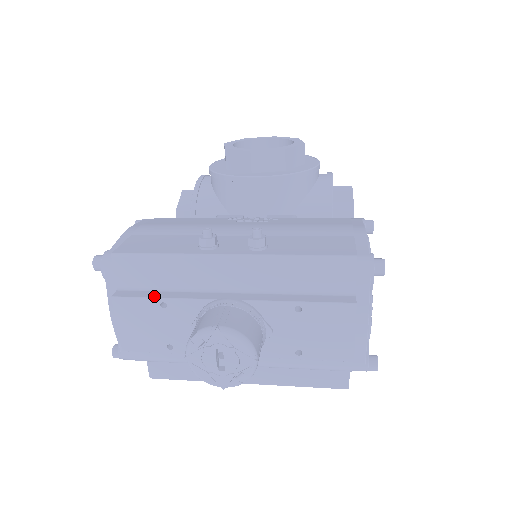
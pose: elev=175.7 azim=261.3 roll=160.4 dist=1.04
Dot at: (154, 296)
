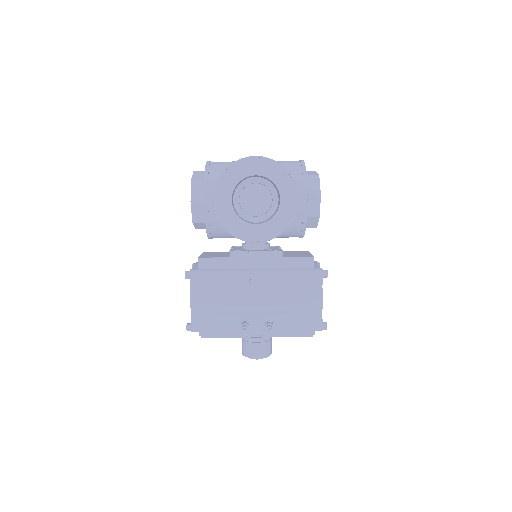
Dot at: (222, 337)
